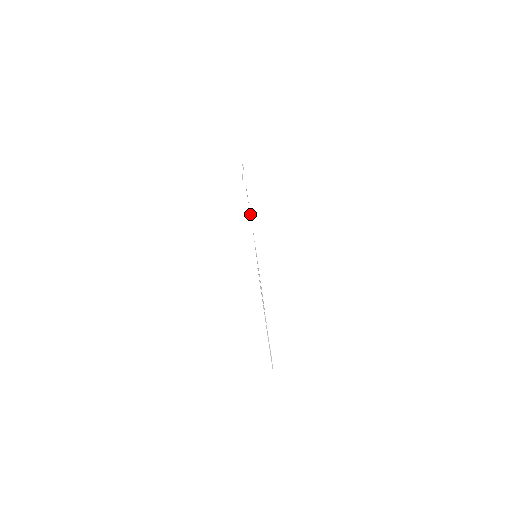
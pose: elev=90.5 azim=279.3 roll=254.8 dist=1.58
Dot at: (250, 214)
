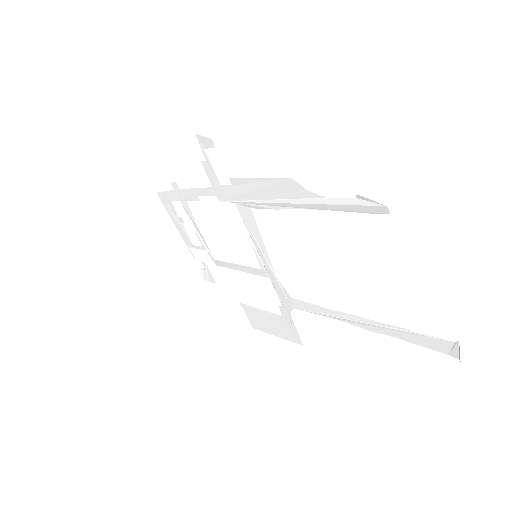
Dot at: (263, 311)
